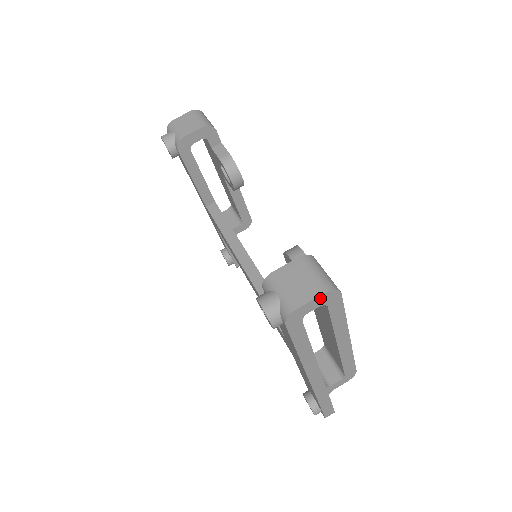
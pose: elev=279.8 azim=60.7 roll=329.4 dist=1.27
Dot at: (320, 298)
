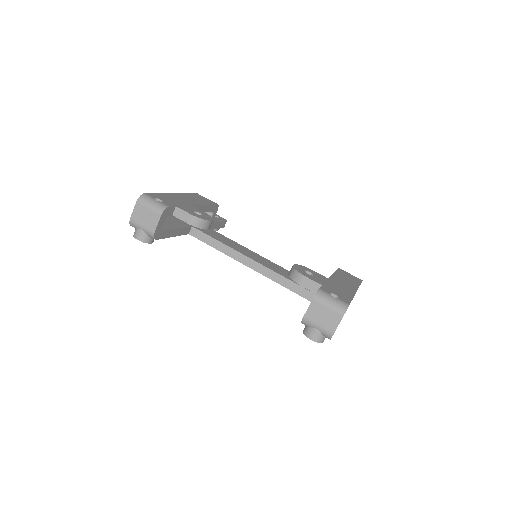
Dot at: occluded
